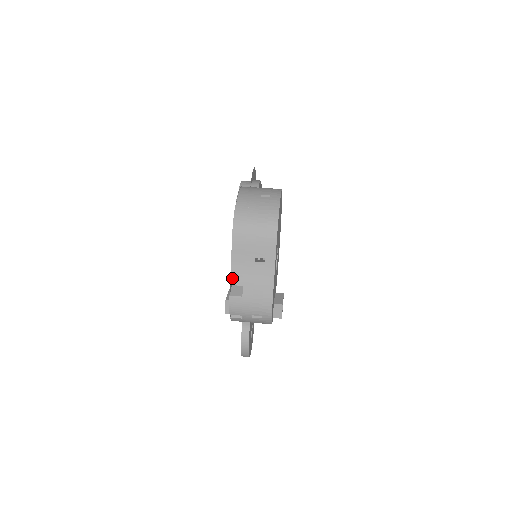
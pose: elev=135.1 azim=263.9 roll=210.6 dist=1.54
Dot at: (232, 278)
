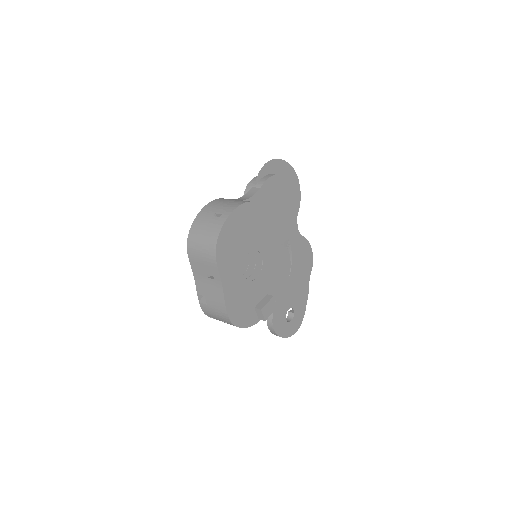
Dot at: (197, 288)
